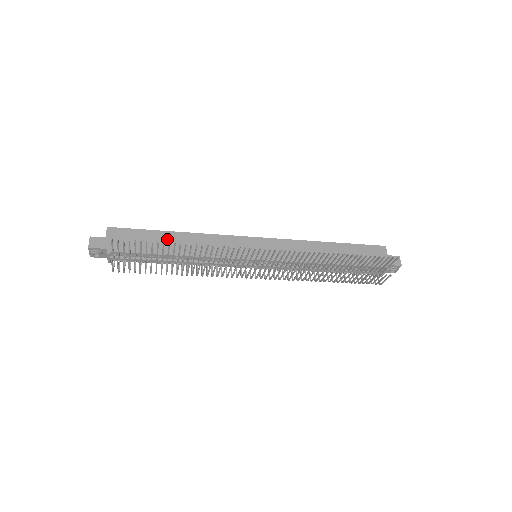
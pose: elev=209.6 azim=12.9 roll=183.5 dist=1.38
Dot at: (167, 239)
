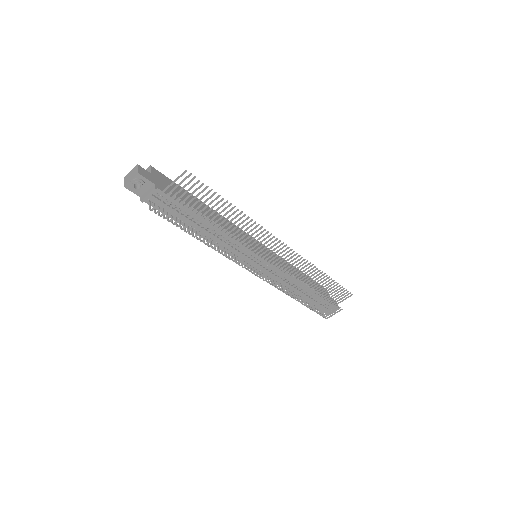
Dot at: occluded
